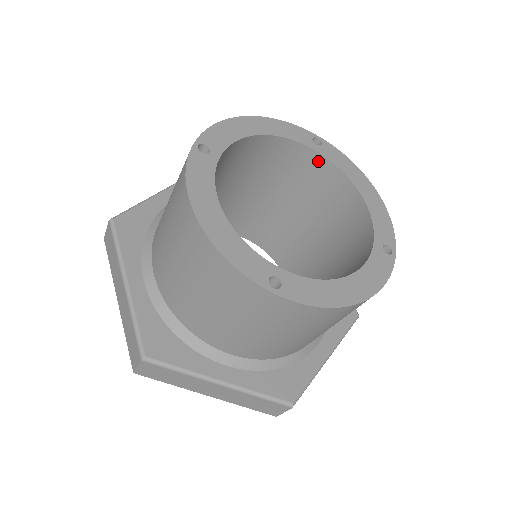
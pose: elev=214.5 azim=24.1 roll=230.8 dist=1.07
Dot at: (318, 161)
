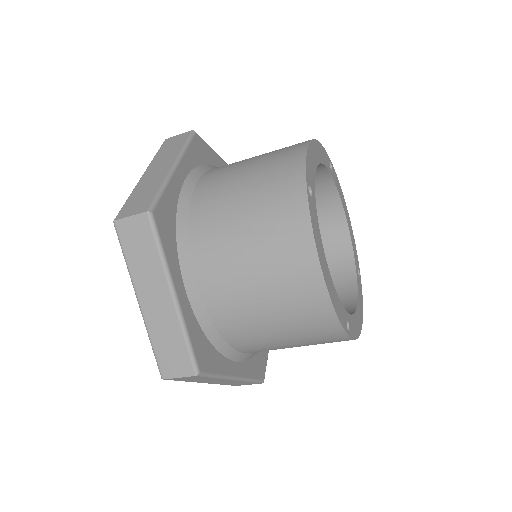
Dot at: (327, 183)
